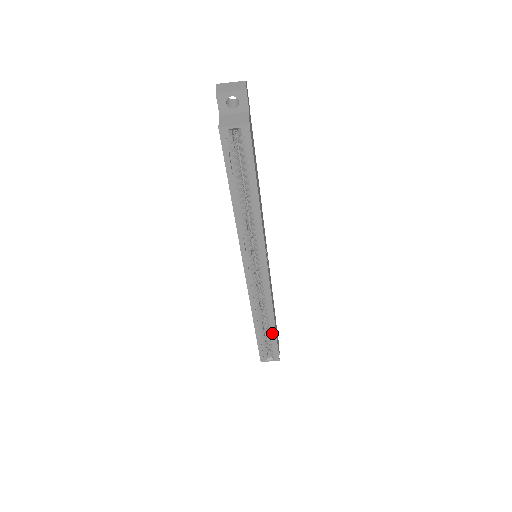
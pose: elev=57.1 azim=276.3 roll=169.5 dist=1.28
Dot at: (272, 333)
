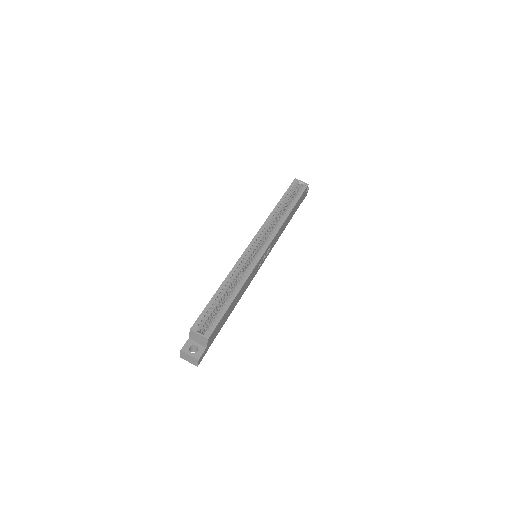
Dot at: (228, 301)
